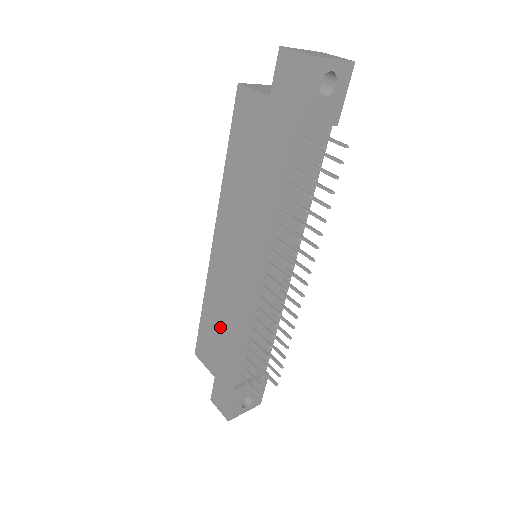
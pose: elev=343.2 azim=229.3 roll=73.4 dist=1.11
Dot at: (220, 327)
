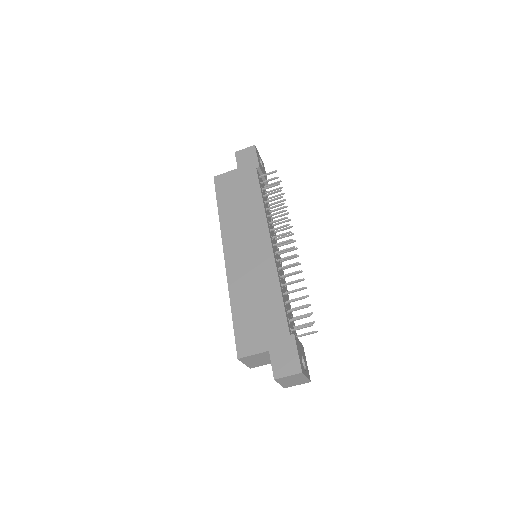
Dot at: (256, 303)
